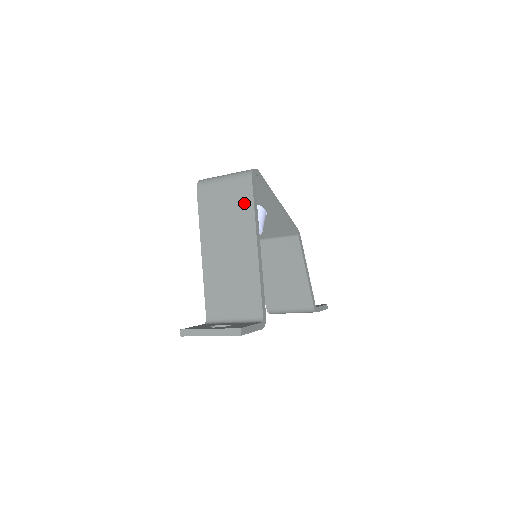
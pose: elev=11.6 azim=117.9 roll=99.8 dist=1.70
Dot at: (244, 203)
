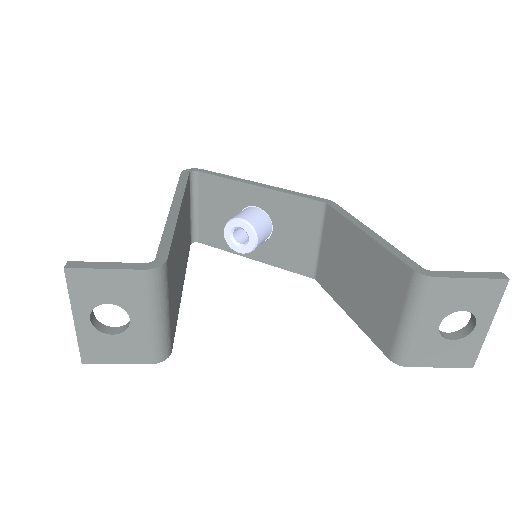
Dot at: occluded
